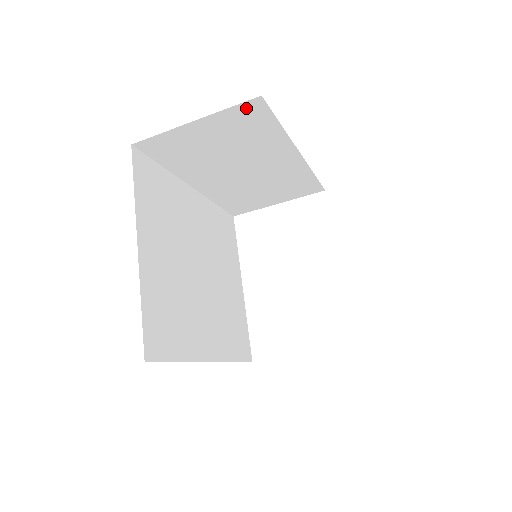
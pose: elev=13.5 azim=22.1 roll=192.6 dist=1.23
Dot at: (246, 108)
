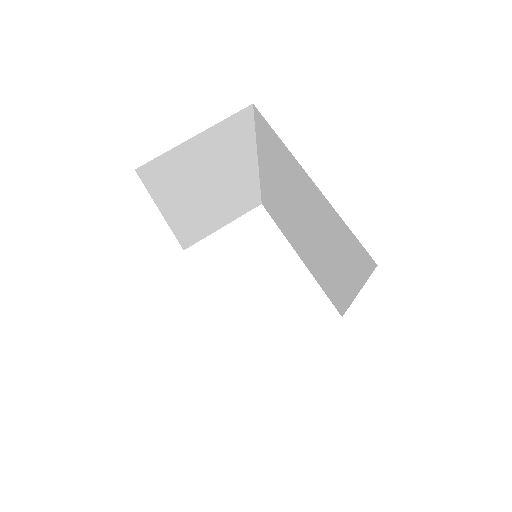
Dot at: (238, 118)
